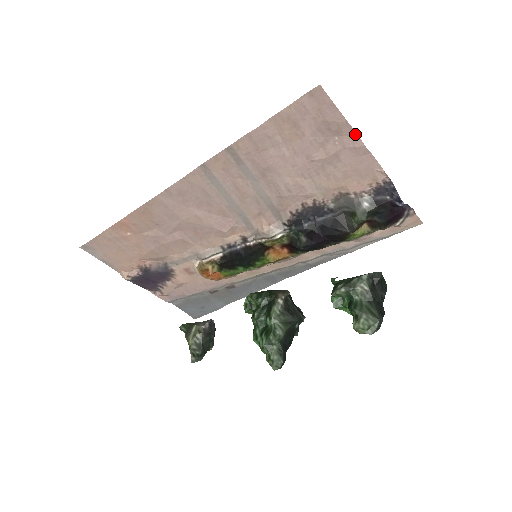
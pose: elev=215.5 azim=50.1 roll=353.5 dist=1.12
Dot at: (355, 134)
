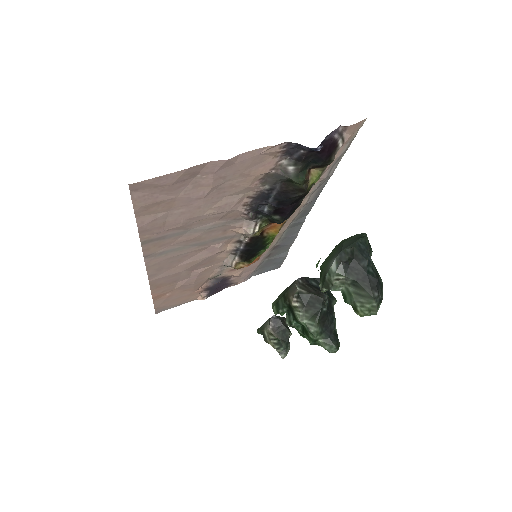
Dot at: (207, 163)
